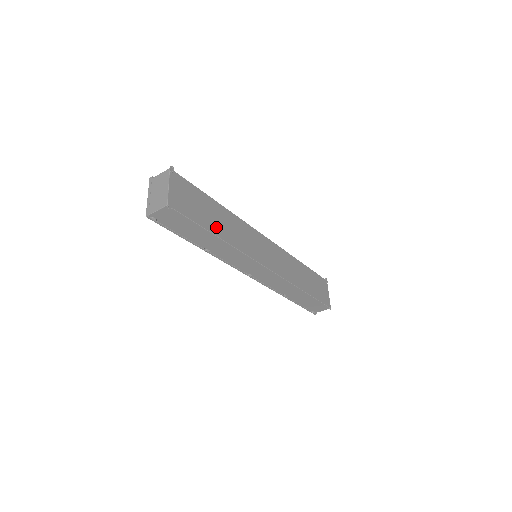
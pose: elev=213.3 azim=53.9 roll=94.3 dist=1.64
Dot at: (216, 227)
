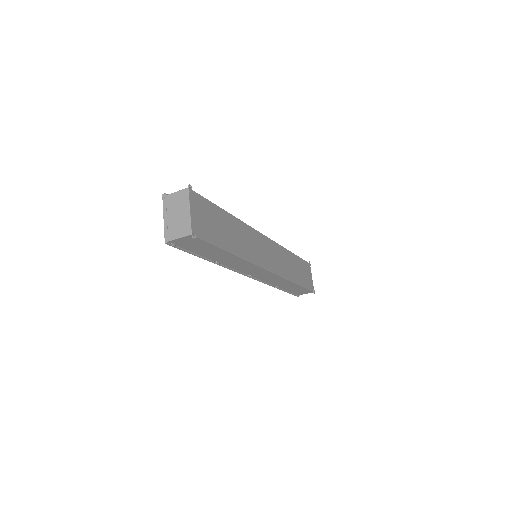
Dot at: (230, 242)
